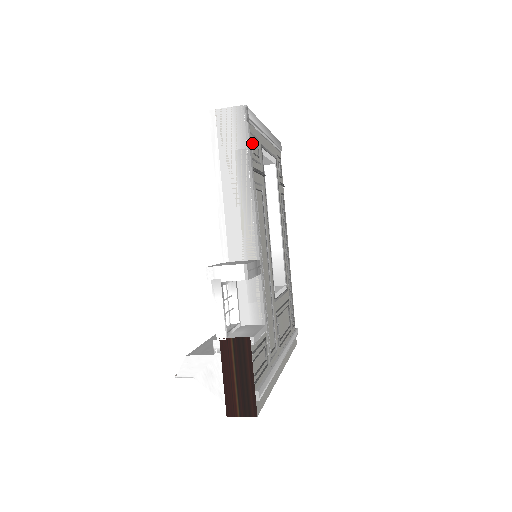
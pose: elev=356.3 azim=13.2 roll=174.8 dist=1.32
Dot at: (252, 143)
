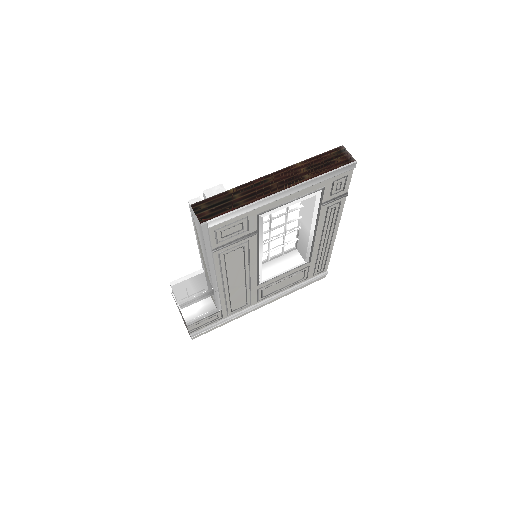
Dot at: (225, 231)
